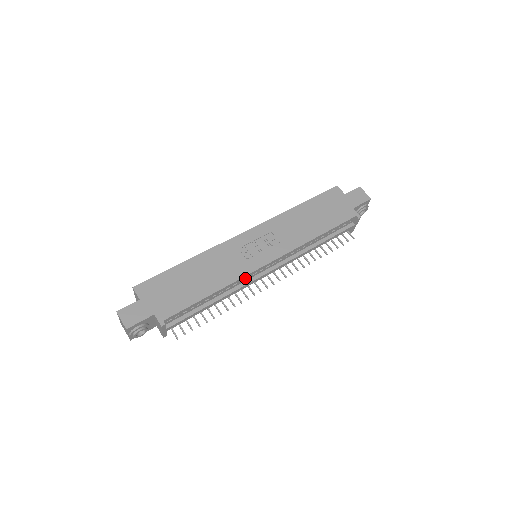
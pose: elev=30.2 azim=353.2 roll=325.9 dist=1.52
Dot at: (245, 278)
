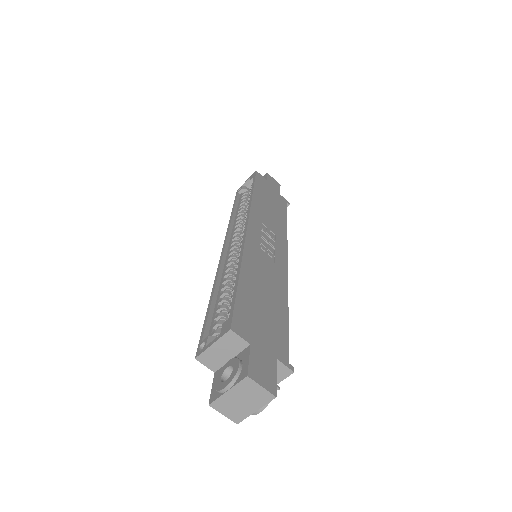
Dot at: occluded
